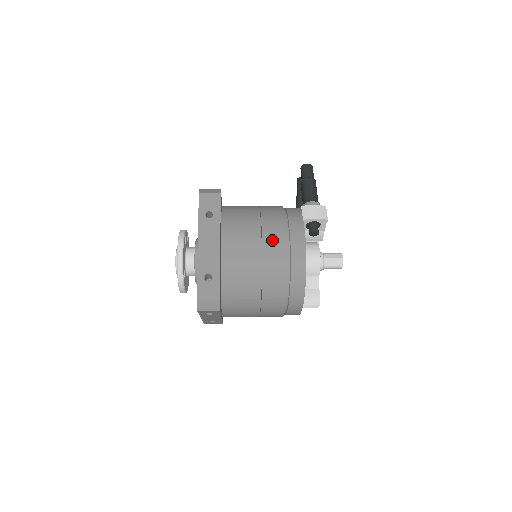
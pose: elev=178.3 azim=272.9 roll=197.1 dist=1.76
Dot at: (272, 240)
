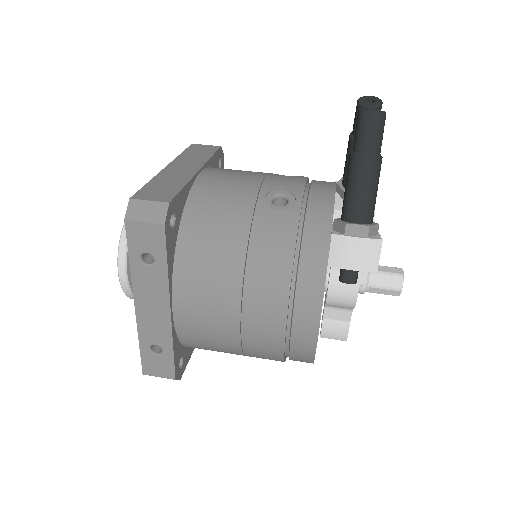
Dot at: (259, 313)
